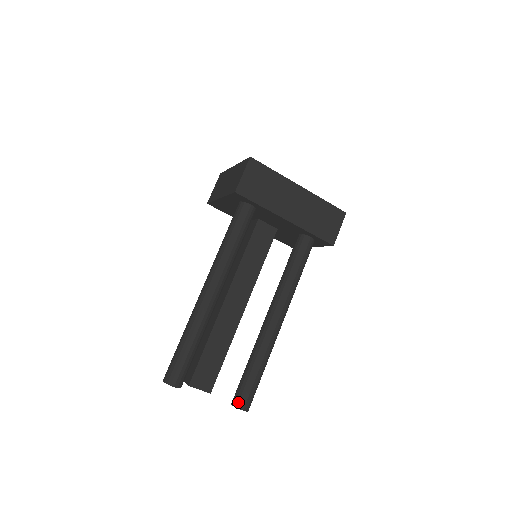
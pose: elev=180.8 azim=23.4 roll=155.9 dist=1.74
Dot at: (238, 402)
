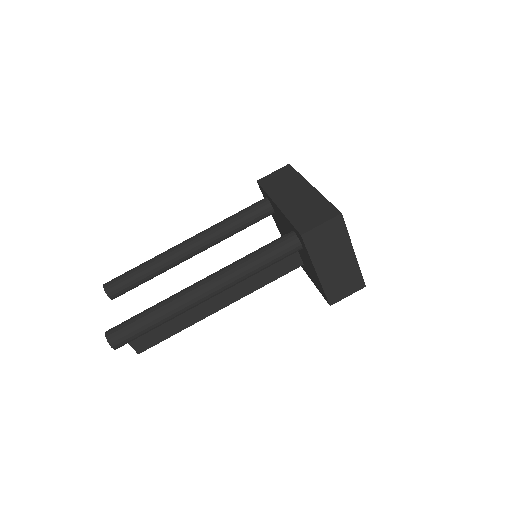
Dot at: (112, 328)
